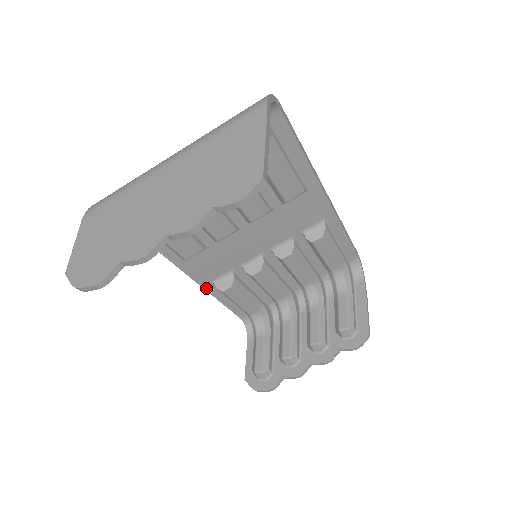
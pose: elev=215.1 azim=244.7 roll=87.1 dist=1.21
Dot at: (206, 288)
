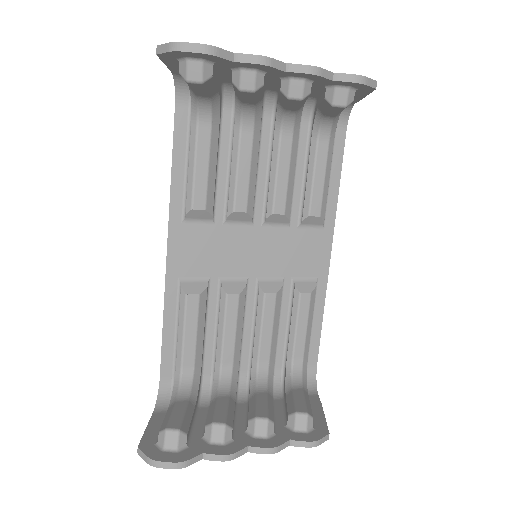
Dot at: (167, 285)
